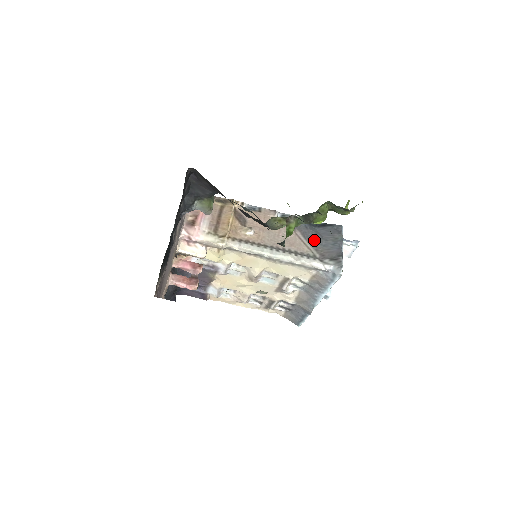
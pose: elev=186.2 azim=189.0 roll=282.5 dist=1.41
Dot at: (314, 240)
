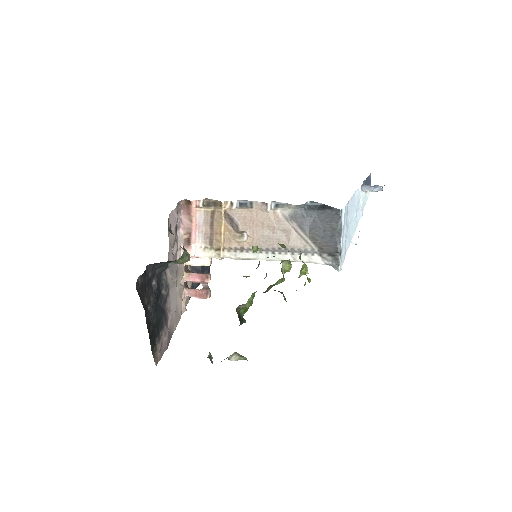
Dot at: (312, 231)
